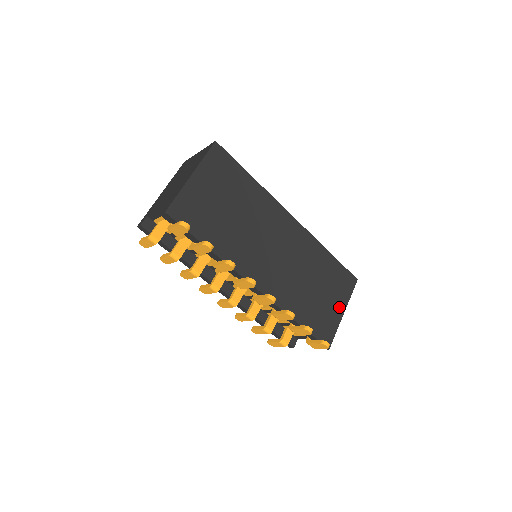
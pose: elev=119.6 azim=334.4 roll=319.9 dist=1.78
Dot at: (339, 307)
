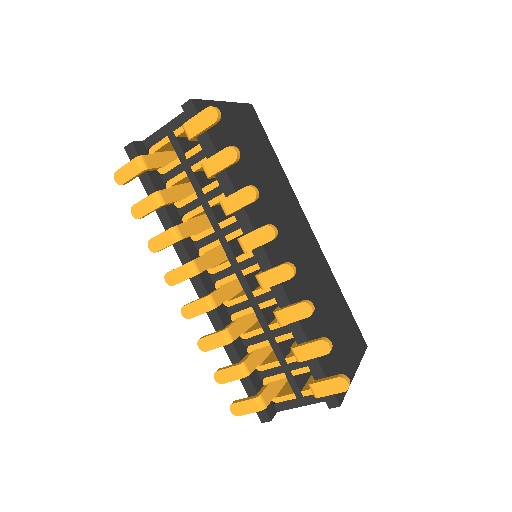
Dot at: (350, 361)
